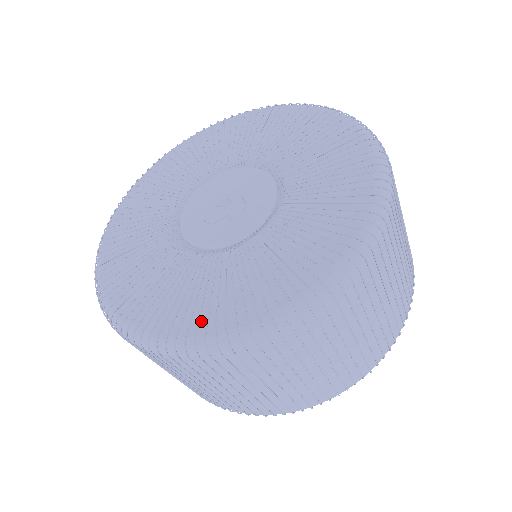
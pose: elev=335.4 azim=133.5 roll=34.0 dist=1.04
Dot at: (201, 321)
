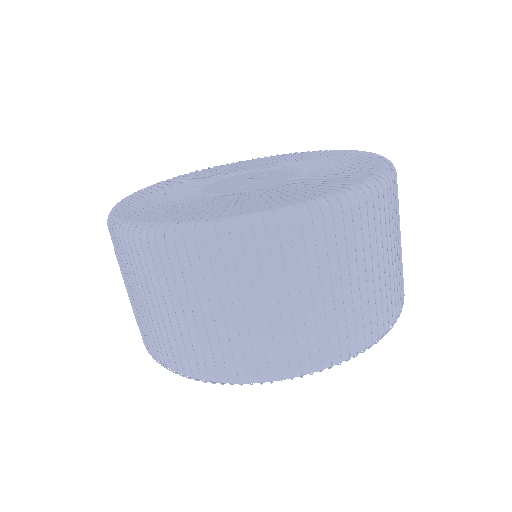
Dot at: (281, 203)
